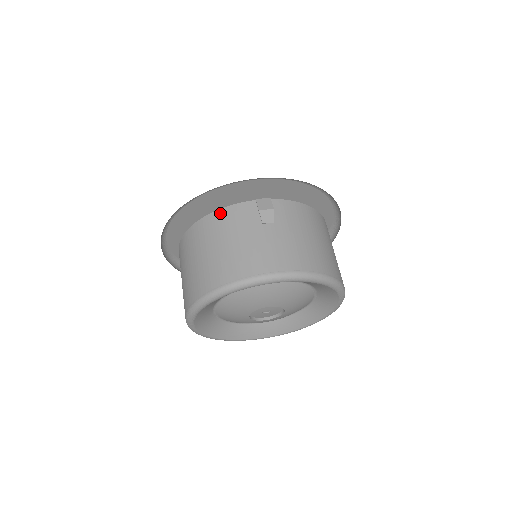
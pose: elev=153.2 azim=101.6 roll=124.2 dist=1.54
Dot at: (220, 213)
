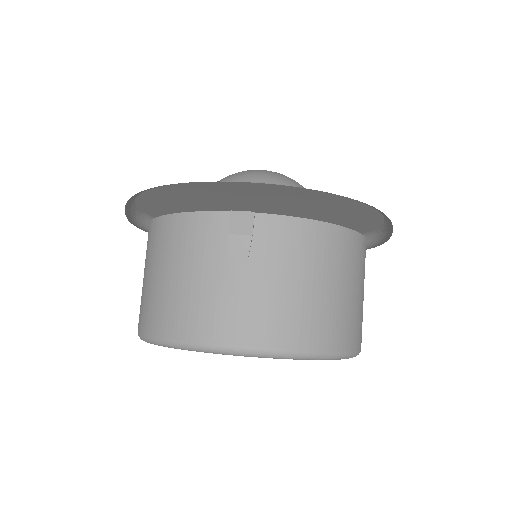
Dot at: (180, 220)
